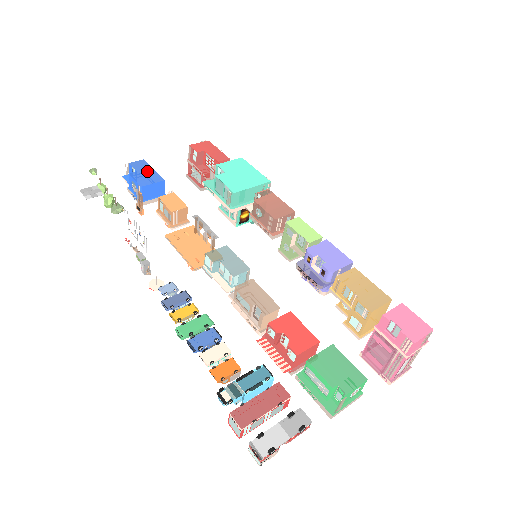
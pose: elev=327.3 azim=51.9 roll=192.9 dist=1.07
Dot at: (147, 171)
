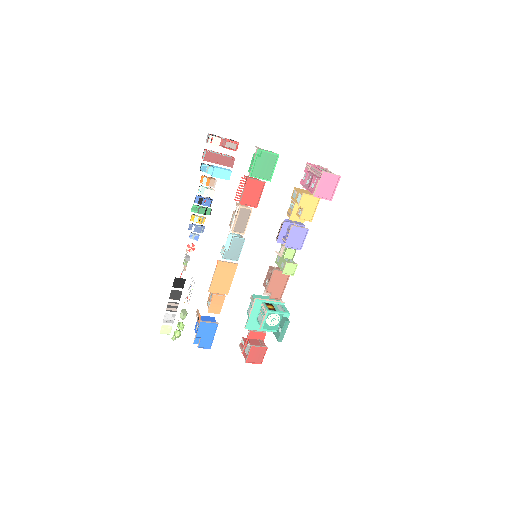
Dot at: occluded
